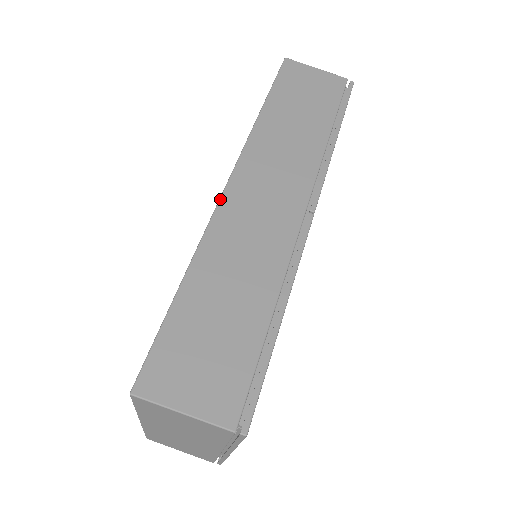
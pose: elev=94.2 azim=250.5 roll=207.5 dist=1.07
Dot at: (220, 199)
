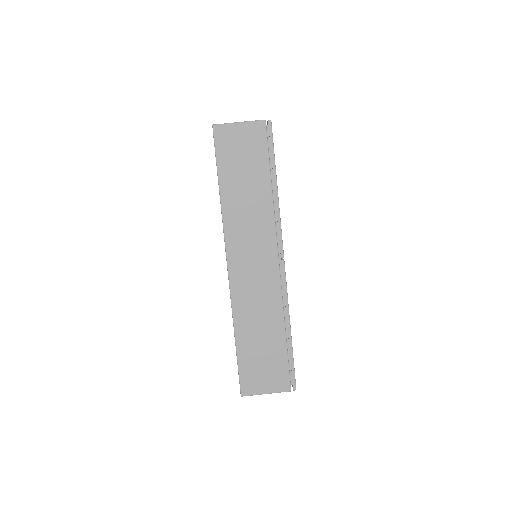
Dot at: (229, 279)
